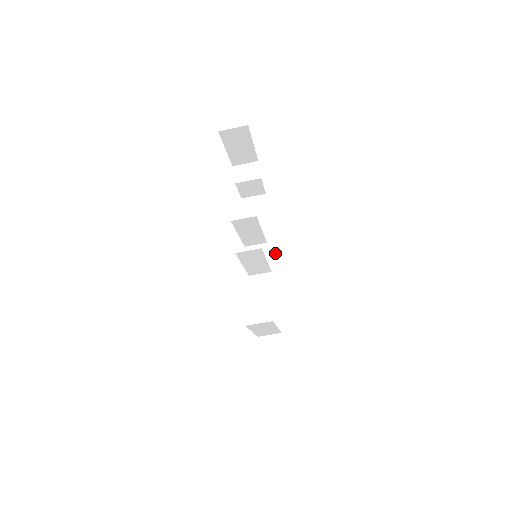
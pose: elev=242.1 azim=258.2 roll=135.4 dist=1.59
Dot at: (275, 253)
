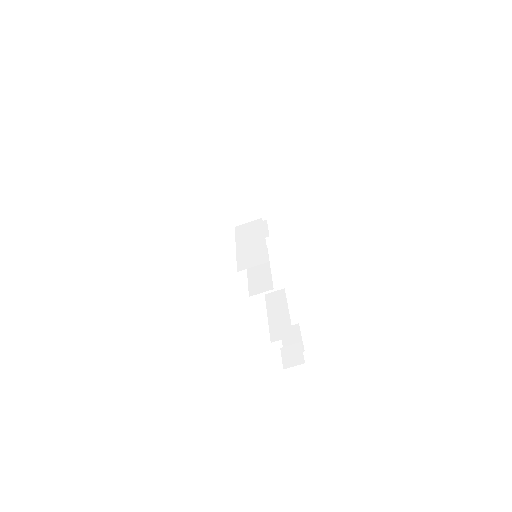
Dot at: occluded
